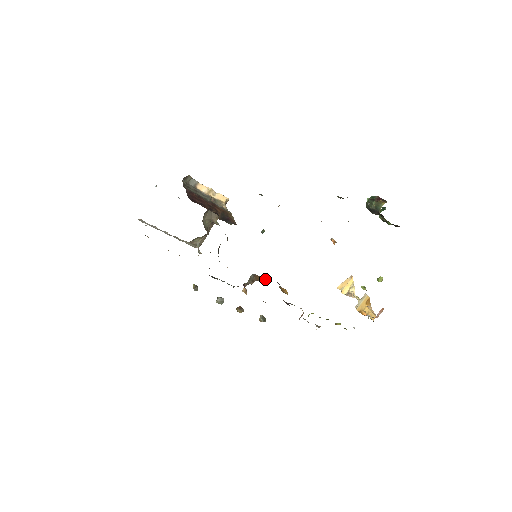
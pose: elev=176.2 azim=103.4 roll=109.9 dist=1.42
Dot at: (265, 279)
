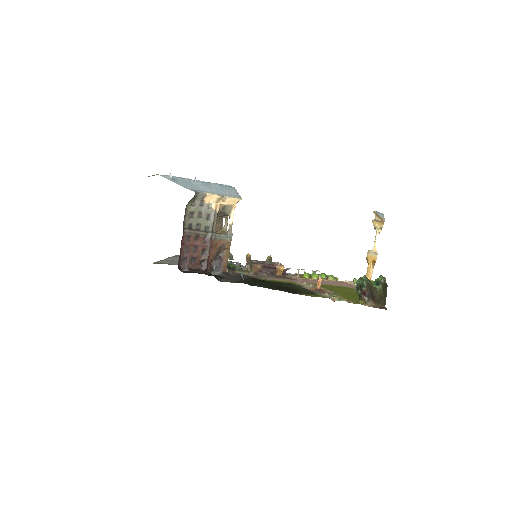
Dot at: (260, 271)
